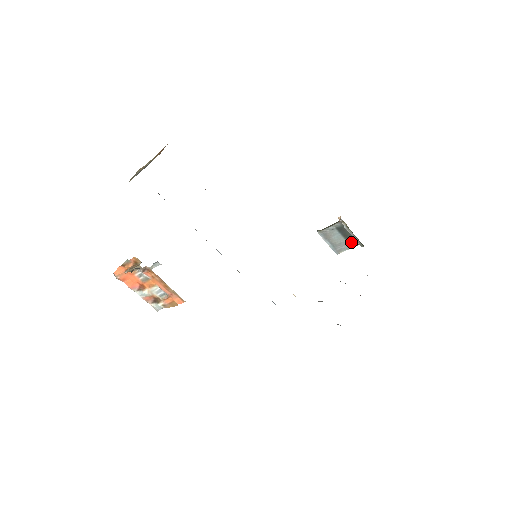
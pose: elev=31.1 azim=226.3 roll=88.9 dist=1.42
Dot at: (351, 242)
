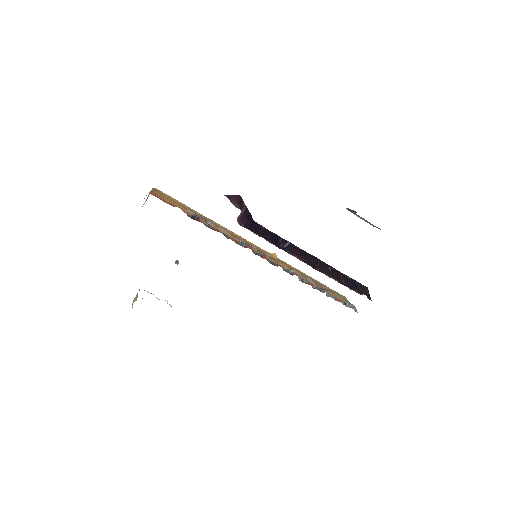
Dot at: occluded
